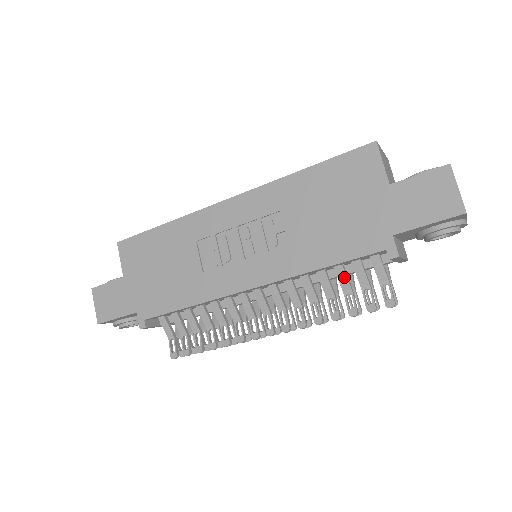
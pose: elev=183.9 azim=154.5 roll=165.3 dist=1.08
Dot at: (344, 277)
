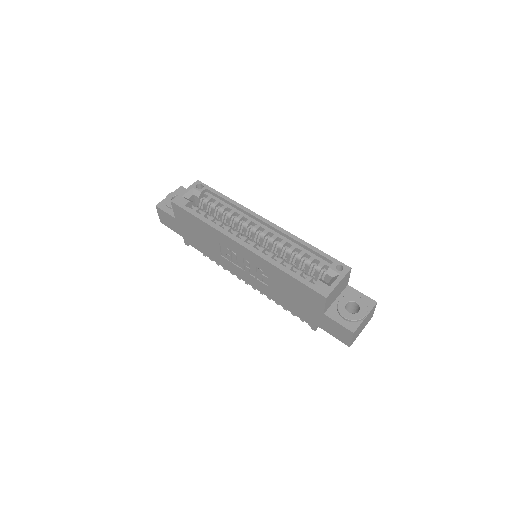
Dot at: occluded
